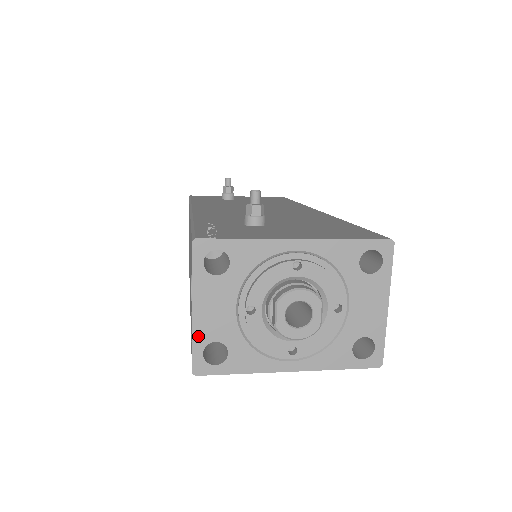
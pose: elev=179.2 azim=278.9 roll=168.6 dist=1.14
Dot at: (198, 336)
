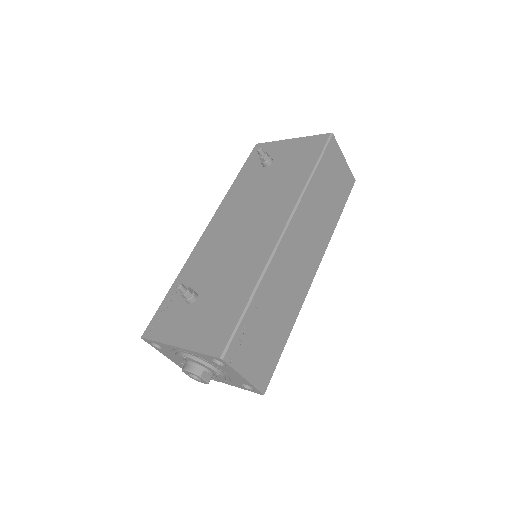
Dot at: (174, 362)
